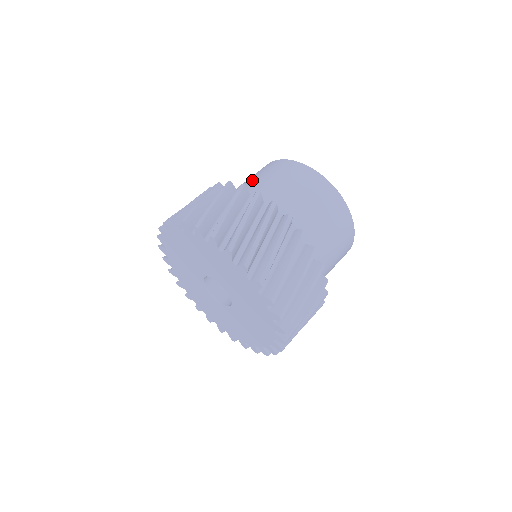
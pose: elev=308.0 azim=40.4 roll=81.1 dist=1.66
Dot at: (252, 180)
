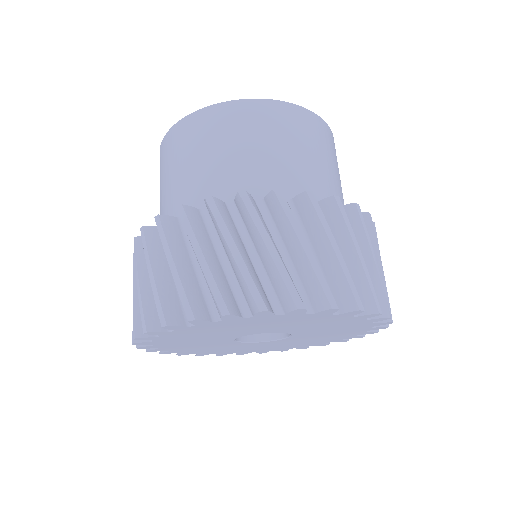
Dot at: (252, 157)
